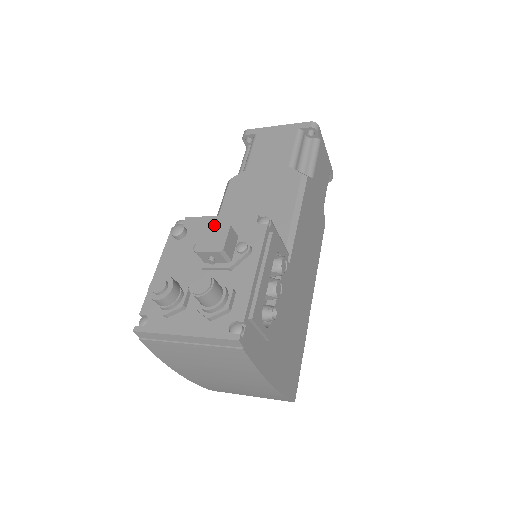
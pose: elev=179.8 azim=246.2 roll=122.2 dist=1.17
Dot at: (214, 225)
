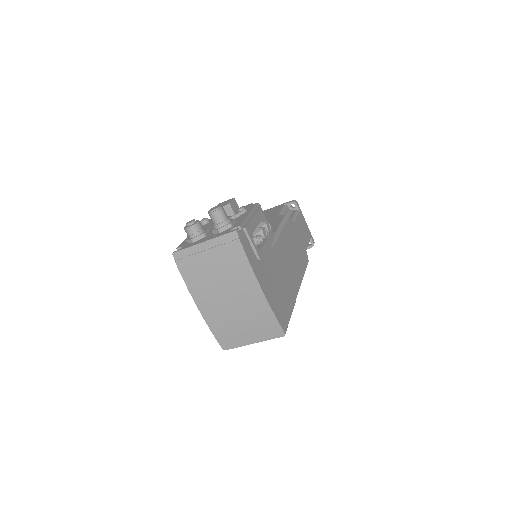
Dot at: (225, 201)
